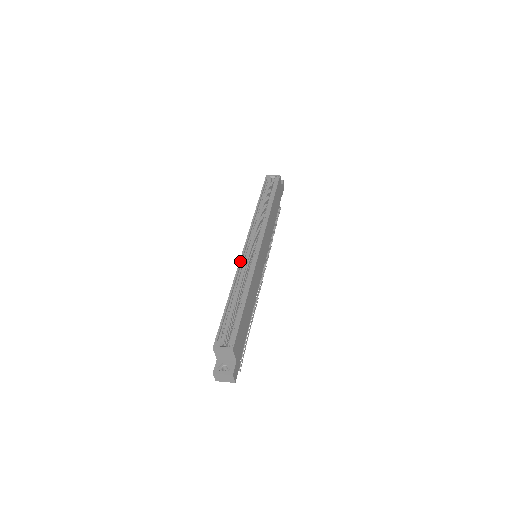
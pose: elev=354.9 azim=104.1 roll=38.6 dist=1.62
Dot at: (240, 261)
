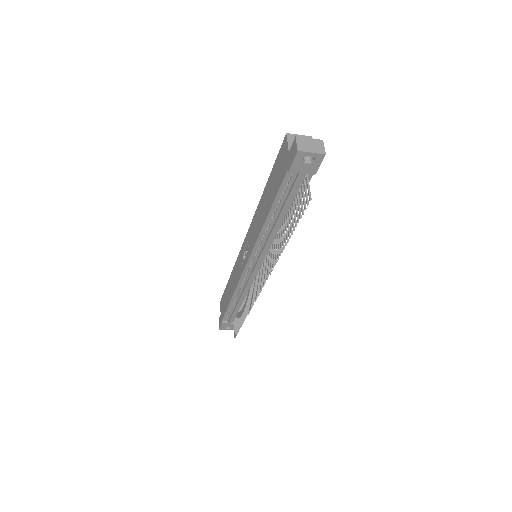
Dot at: (251, 224)
